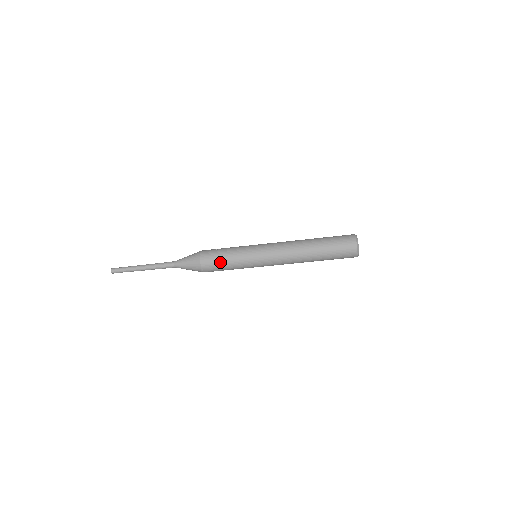
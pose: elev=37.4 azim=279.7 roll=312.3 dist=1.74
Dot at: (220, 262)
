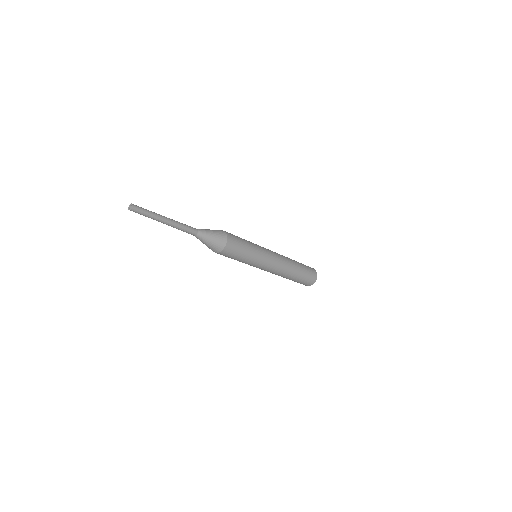
Dot at: (241, 245)
